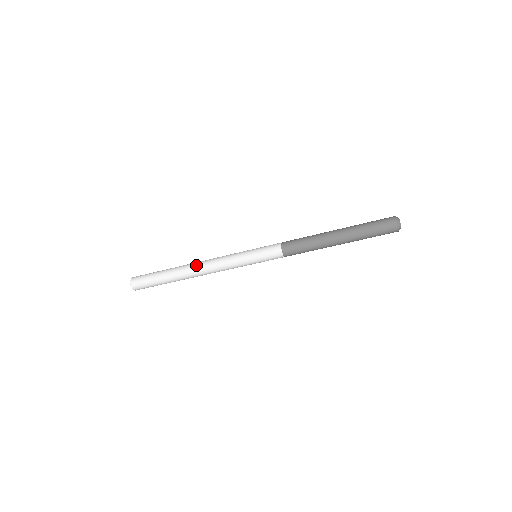
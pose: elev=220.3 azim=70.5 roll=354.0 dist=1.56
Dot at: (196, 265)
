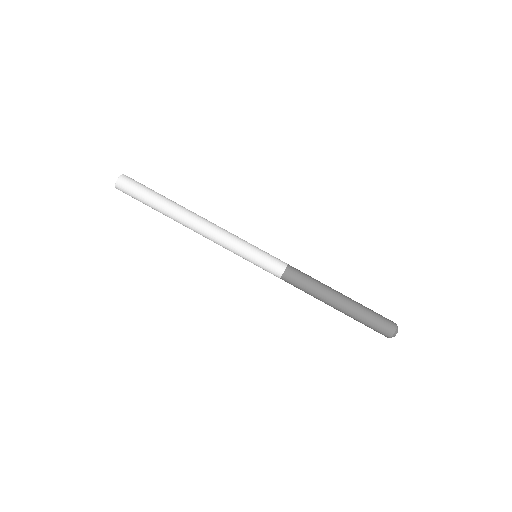
Dot at: (197, 216)
